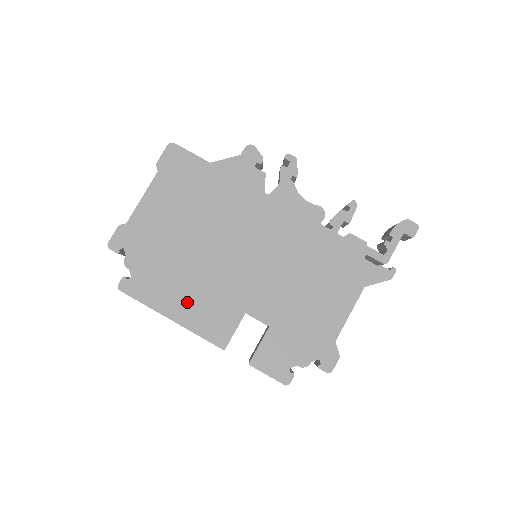
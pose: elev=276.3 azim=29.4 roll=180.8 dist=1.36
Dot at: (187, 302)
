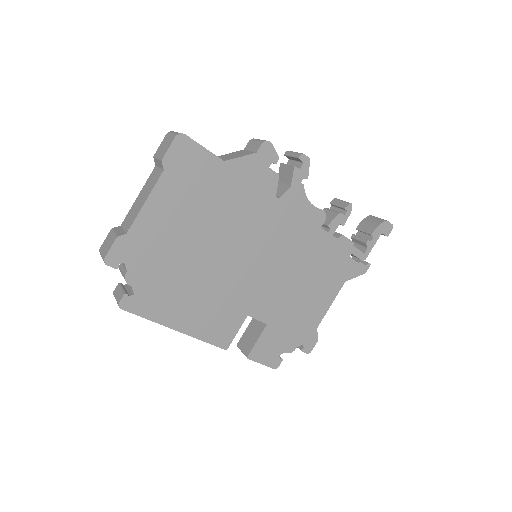
Dot at: (194, 312)
